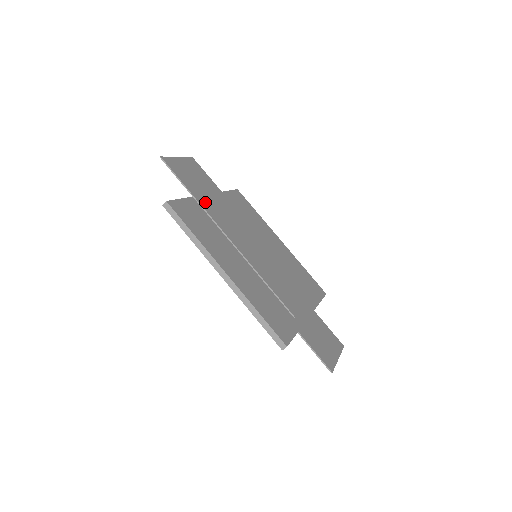
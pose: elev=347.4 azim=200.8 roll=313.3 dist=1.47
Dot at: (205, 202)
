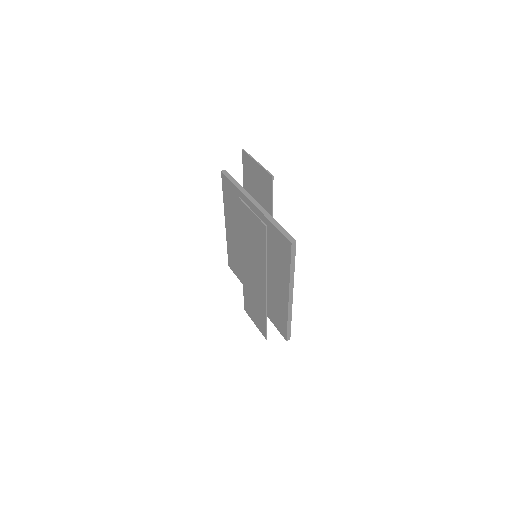
Dot at: occluded
